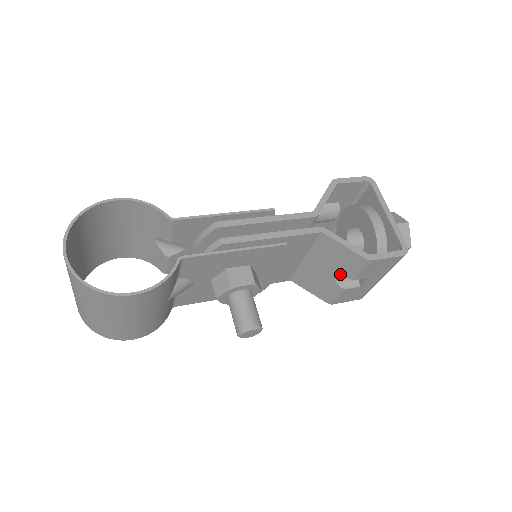
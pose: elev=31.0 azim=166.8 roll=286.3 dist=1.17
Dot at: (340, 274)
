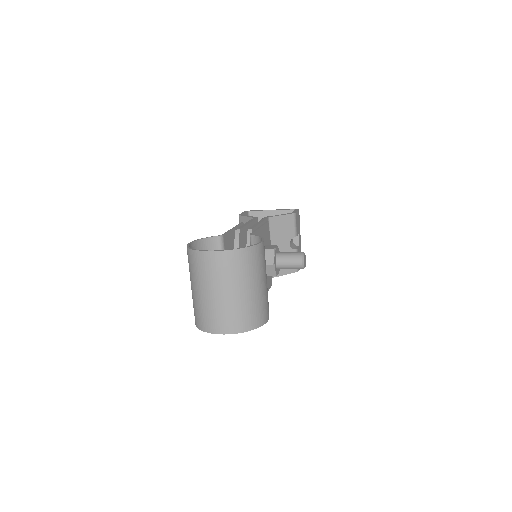
Dot at: (290, 239)
